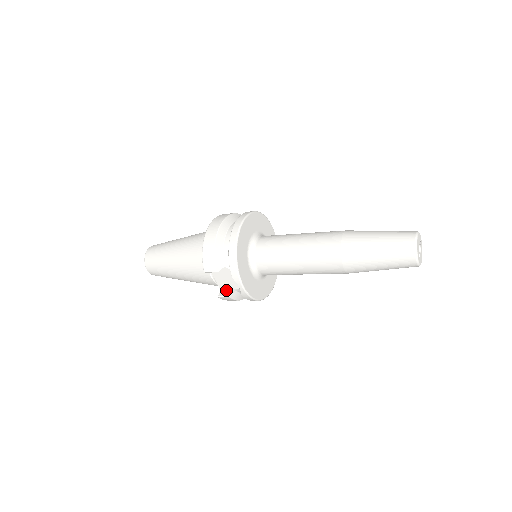
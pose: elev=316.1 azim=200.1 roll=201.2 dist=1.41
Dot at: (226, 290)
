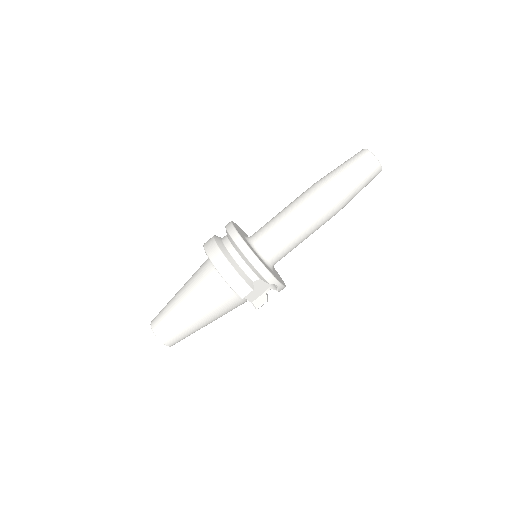
Dot at: (257, 299)
